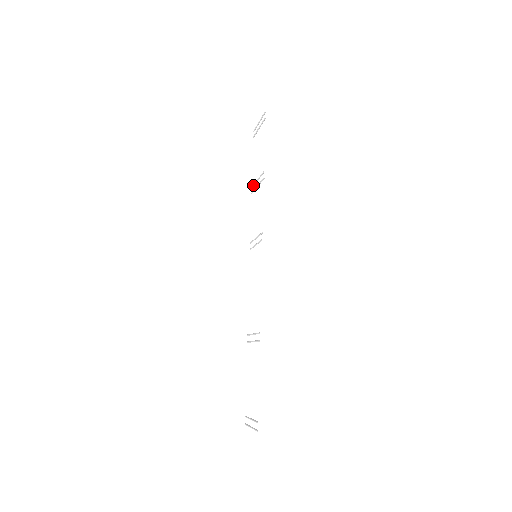
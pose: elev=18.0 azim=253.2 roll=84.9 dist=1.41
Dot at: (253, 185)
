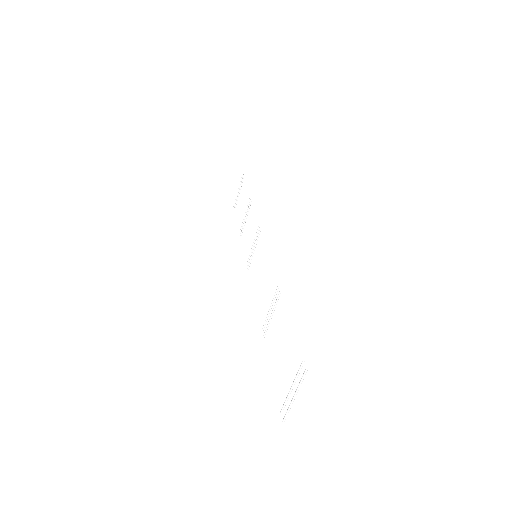
Dot at: (241, 229)
